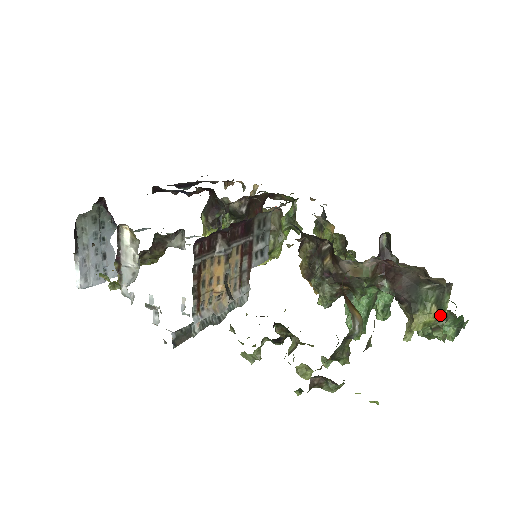
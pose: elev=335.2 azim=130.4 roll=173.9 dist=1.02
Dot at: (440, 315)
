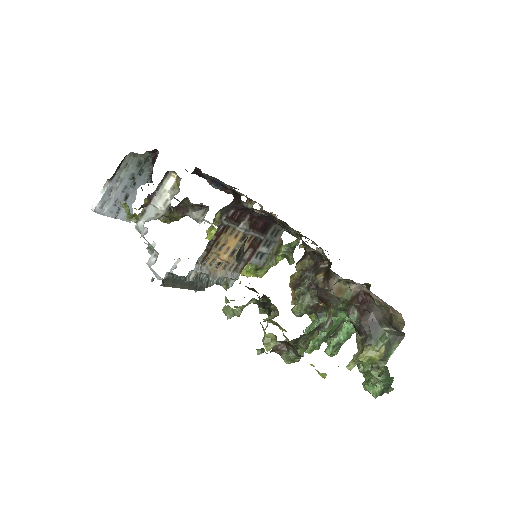
Dot at: (385, 357)
